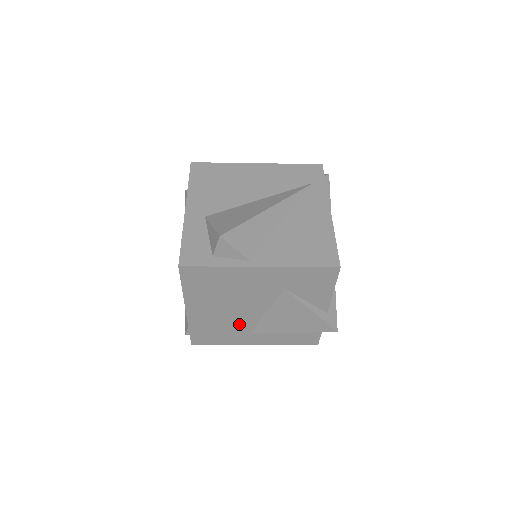
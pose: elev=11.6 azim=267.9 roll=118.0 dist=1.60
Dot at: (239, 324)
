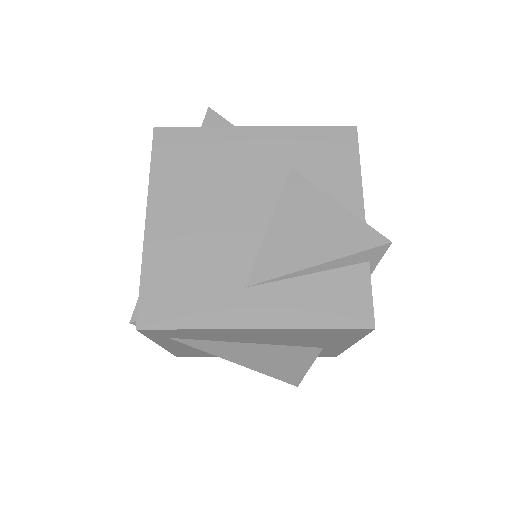
Dot at: (226, 258)
